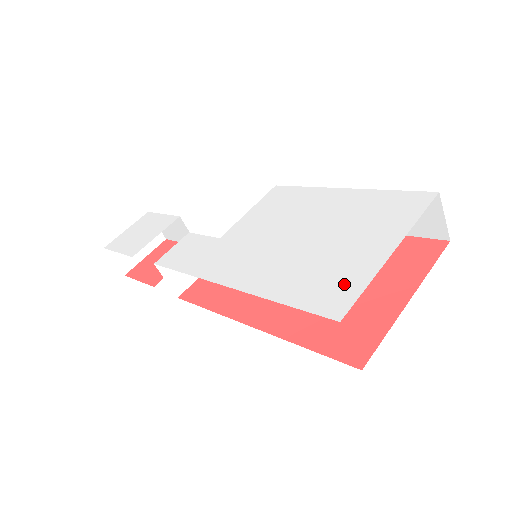
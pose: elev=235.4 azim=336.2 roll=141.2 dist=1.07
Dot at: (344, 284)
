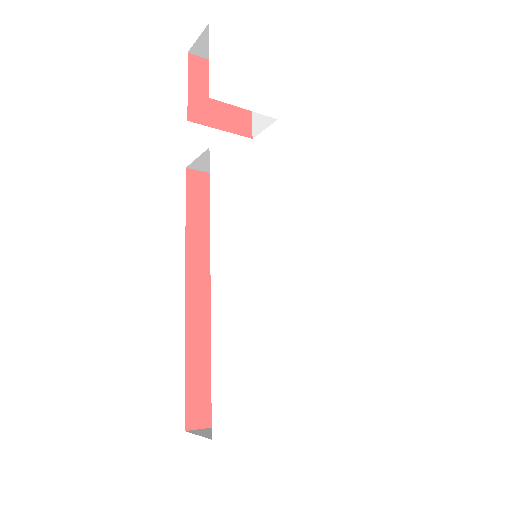
Dot at: (247, 411)
